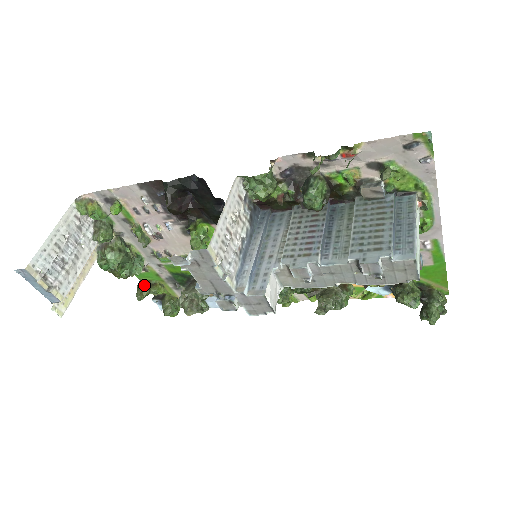
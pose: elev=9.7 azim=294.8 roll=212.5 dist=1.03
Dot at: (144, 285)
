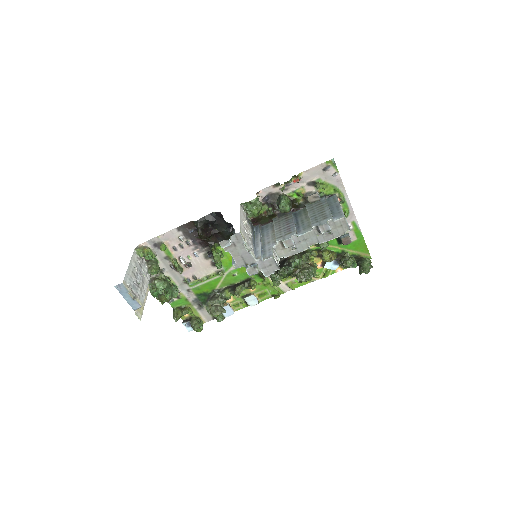
Dot at: (177, 310)
